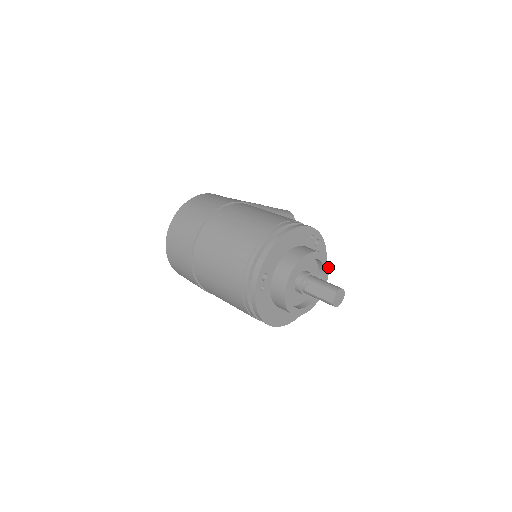
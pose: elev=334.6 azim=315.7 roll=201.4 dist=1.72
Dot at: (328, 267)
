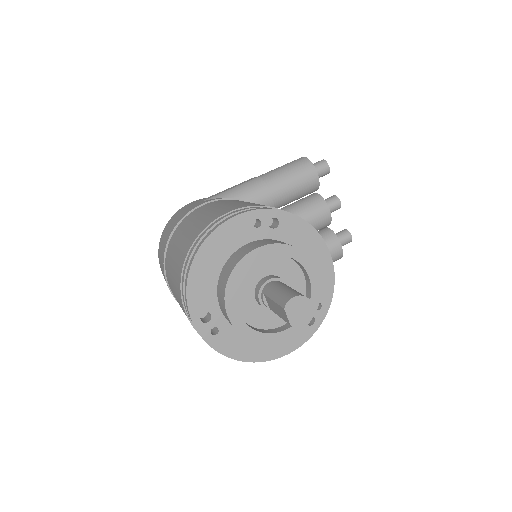
Dot at: (301, 251)
